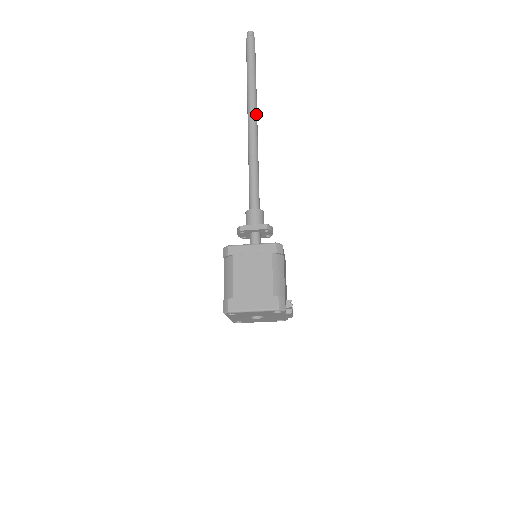
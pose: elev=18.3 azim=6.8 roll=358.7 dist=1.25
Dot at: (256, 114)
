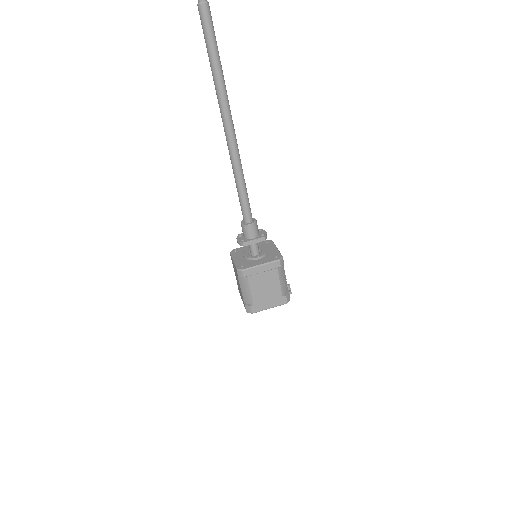
Dot at: (232, 120)
